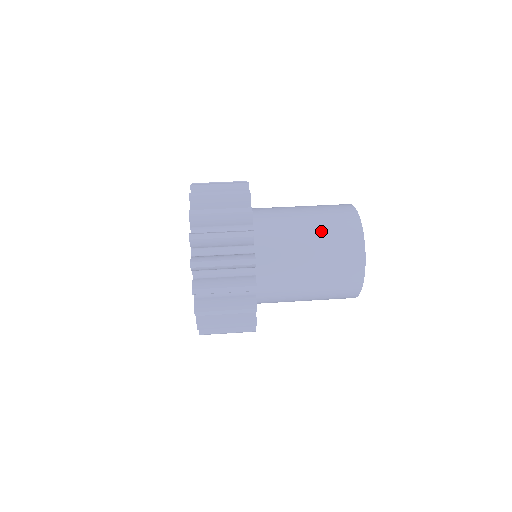
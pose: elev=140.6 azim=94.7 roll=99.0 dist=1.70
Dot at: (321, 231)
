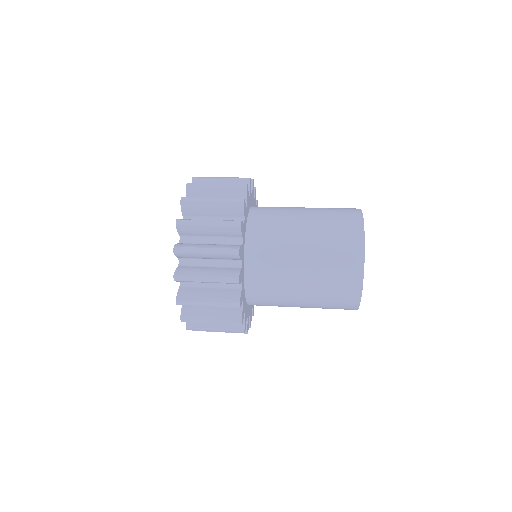
Dot at: (317, 264)
